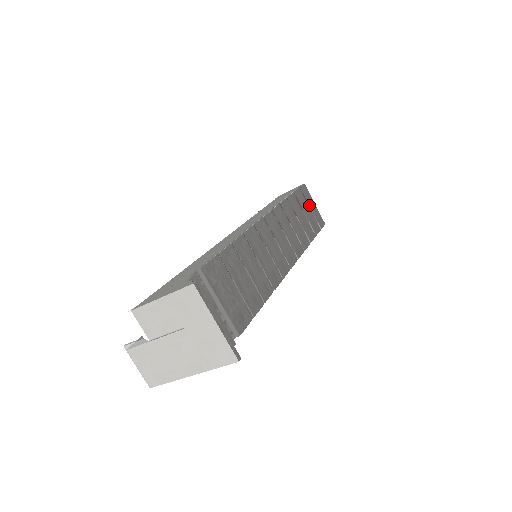
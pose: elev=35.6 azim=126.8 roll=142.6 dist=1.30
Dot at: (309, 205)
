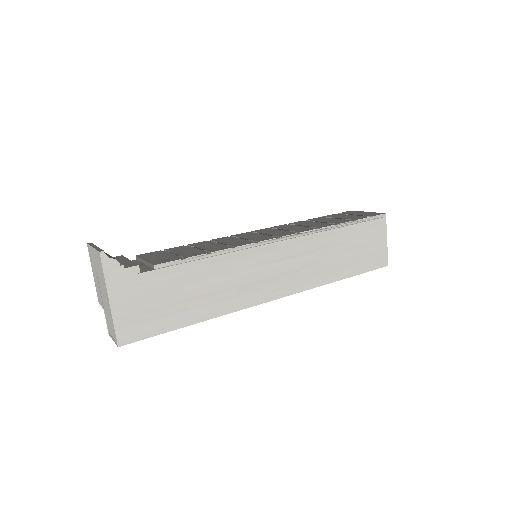
Dot at: occluded
